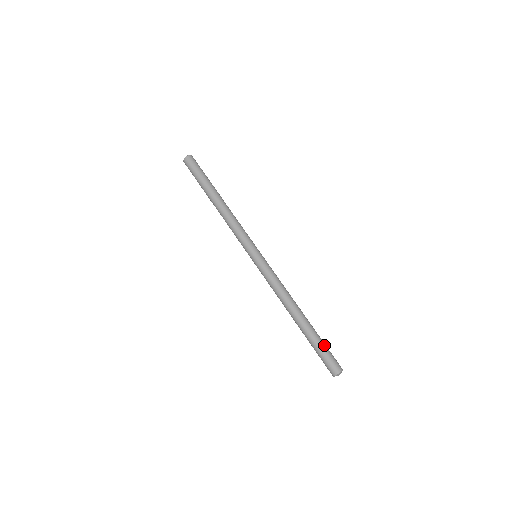
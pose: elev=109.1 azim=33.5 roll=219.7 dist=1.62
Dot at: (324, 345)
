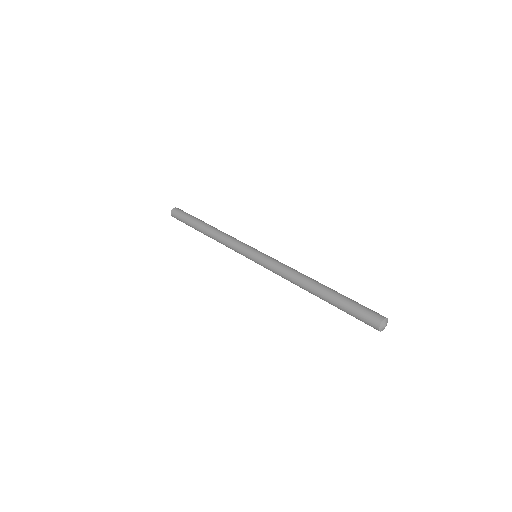
Dot at: occluded
